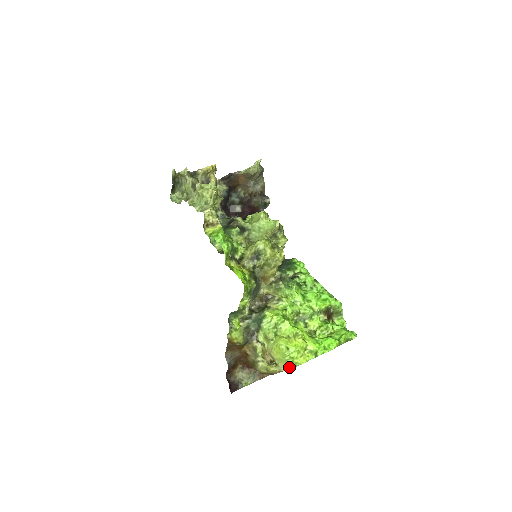
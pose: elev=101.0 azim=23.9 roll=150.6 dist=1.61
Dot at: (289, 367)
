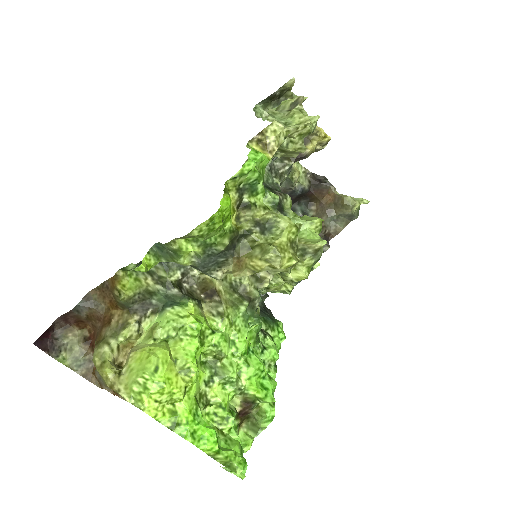
Dot at: (127, 394)
